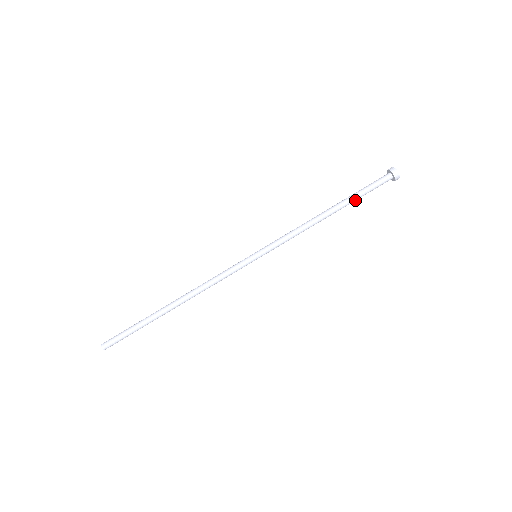
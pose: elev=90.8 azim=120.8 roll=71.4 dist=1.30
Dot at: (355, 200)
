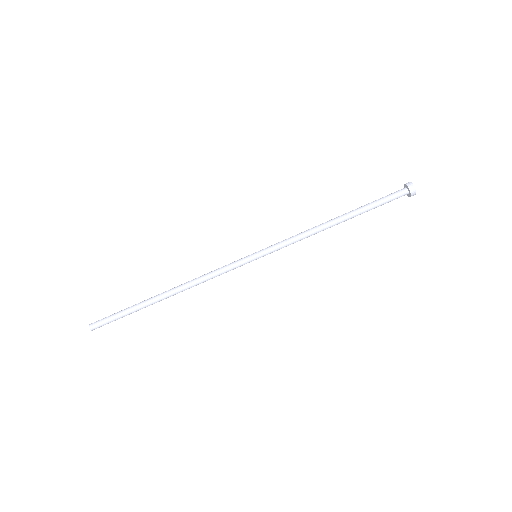
Dot at: (365, 211)
